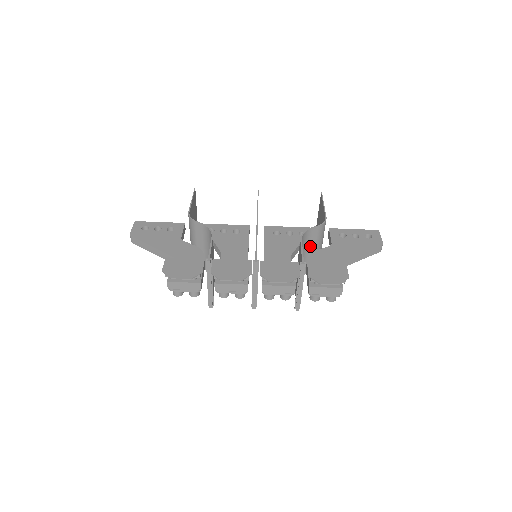
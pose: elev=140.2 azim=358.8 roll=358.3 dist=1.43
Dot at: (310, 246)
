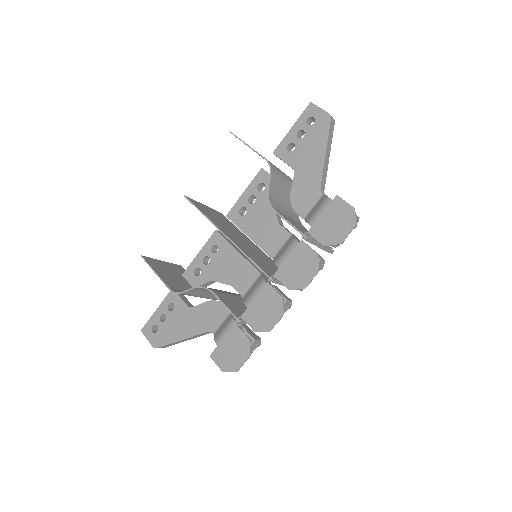
Dot at: (281, 194)
